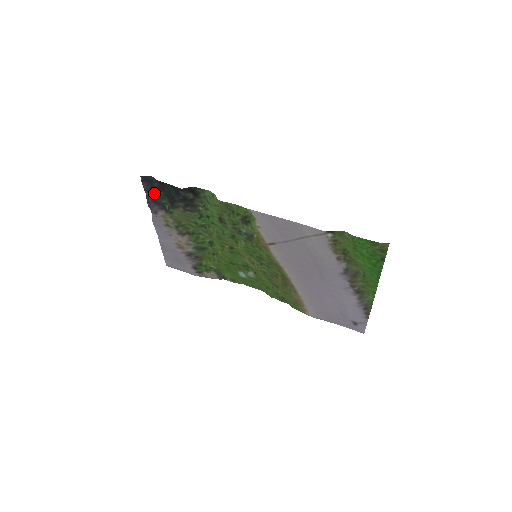
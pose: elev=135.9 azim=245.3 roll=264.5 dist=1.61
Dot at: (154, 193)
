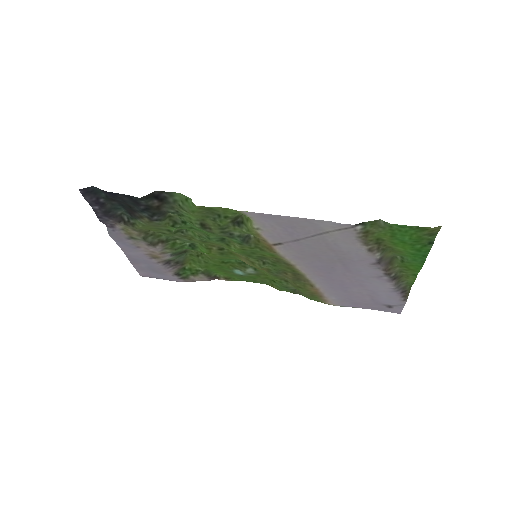
Dot at: (103, 205)
